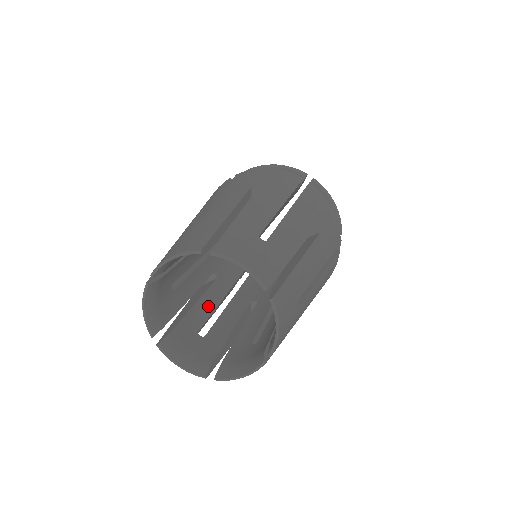
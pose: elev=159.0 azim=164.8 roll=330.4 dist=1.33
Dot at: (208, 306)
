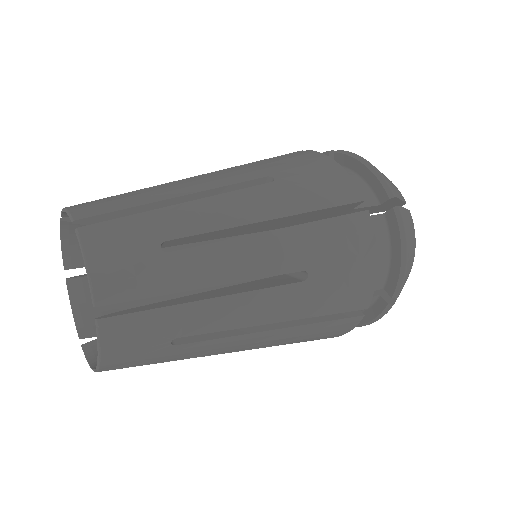
Dot at: occluded
